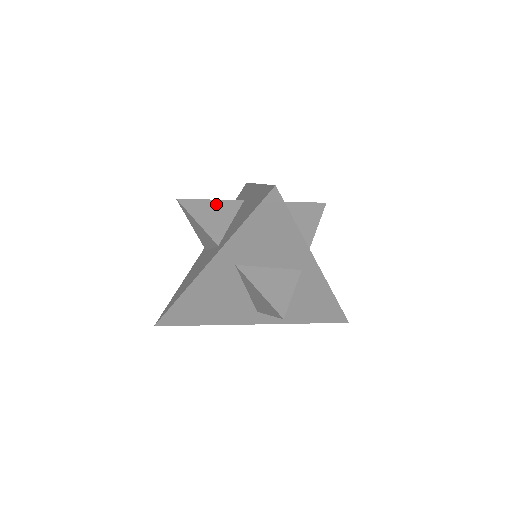
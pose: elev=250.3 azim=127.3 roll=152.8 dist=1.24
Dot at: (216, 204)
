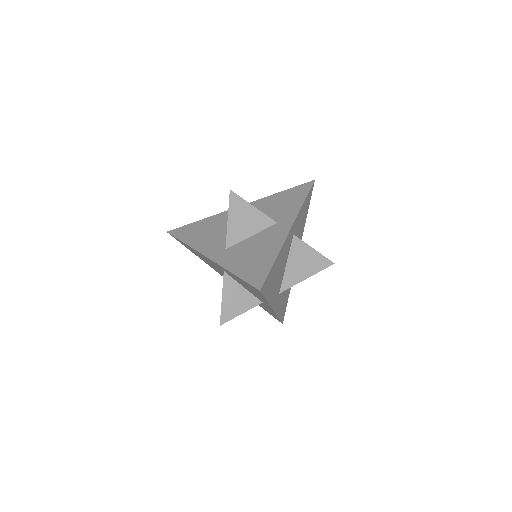
Dot at: (254, 213)
